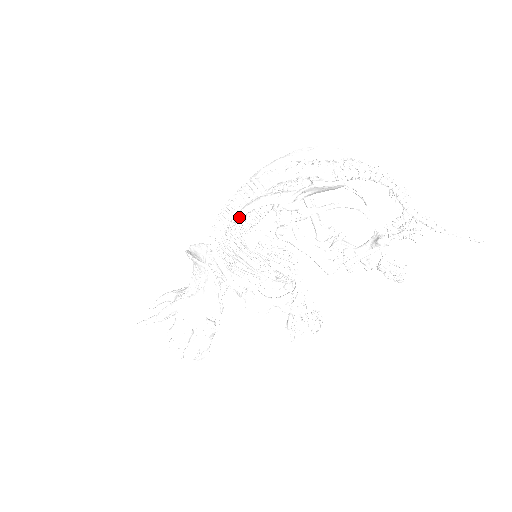
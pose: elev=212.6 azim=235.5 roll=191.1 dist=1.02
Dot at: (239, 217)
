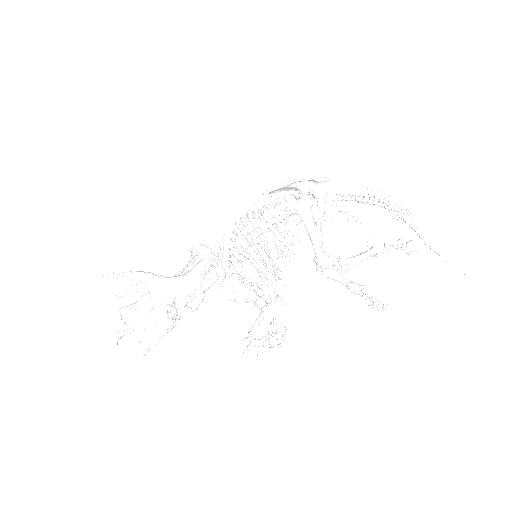
Dot at: (272, 189)
